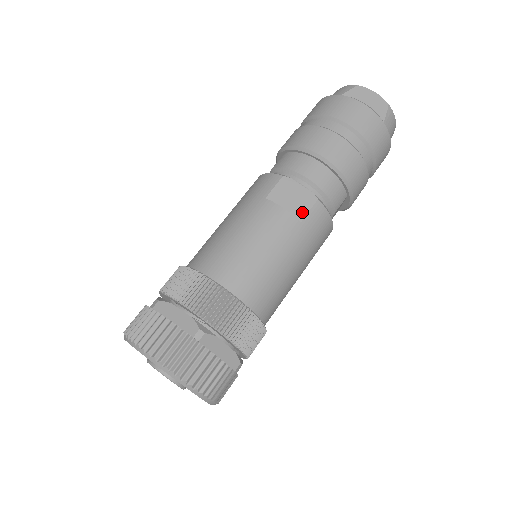
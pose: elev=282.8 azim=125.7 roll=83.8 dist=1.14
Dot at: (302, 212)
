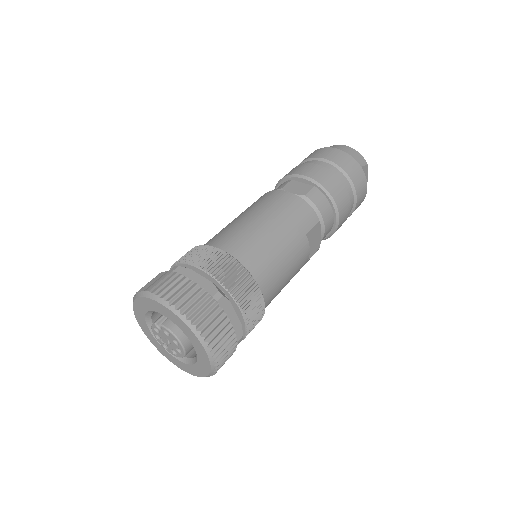
Dot at: (311, 255)
